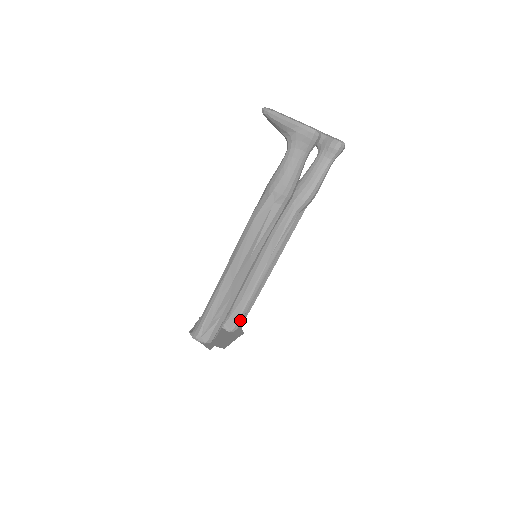
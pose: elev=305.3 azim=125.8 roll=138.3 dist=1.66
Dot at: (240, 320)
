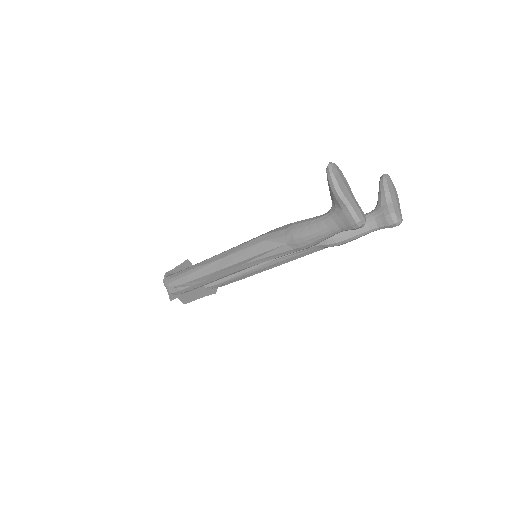
Dot at: (217, 285)
